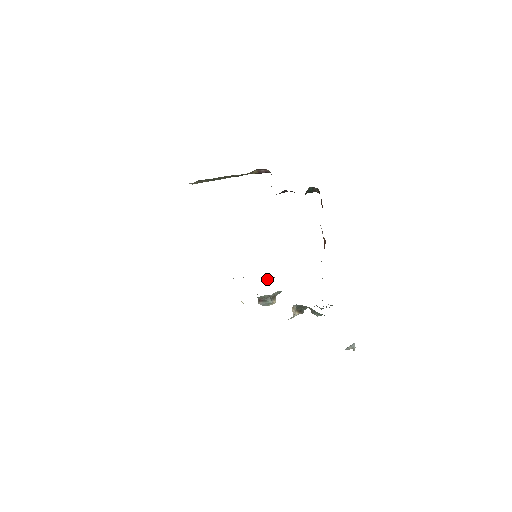
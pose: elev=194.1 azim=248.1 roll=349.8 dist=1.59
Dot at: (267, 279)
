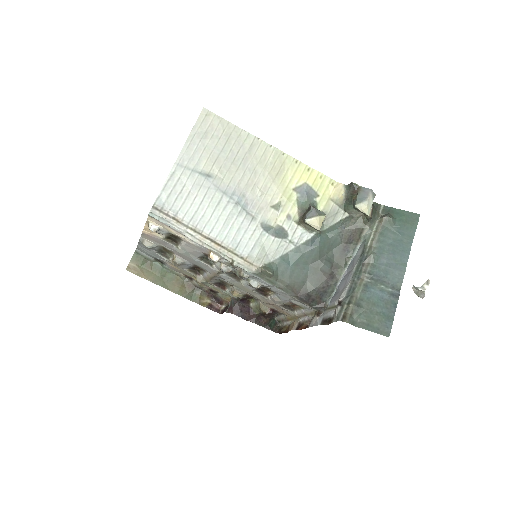
Dot at: (265, 269)
